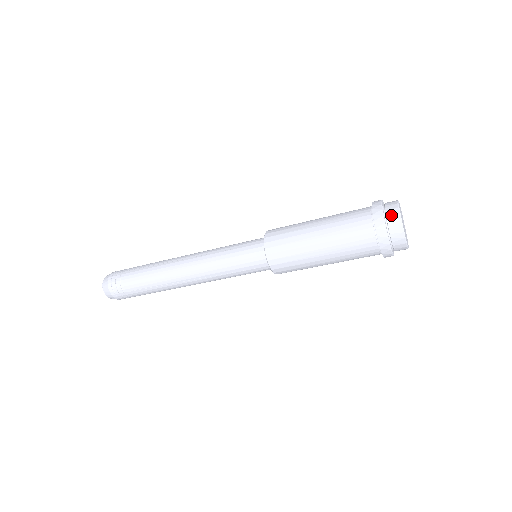
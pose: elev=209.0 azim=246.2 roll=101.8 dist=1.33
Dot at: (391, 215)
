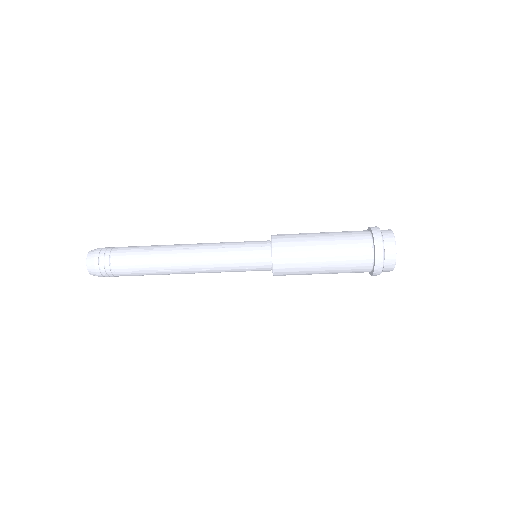
Dot at: (388, 243)
